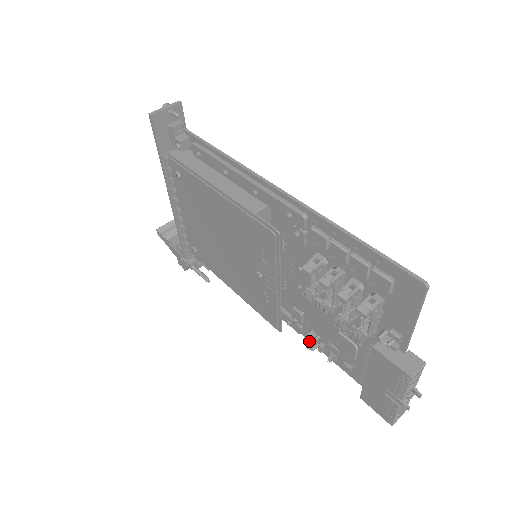
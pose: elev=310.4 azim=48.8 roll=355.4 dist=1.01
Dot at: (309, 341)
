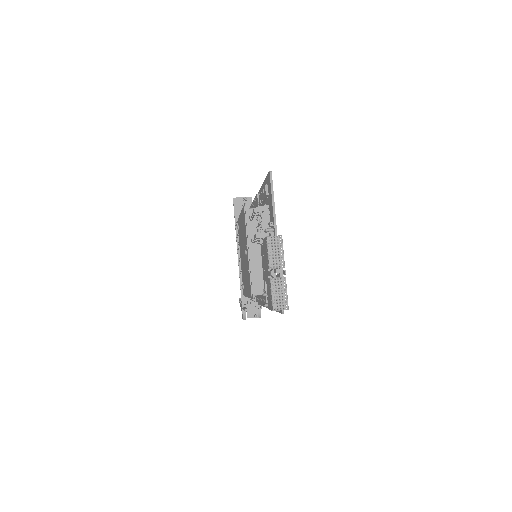
Dot at: (263, 294)
